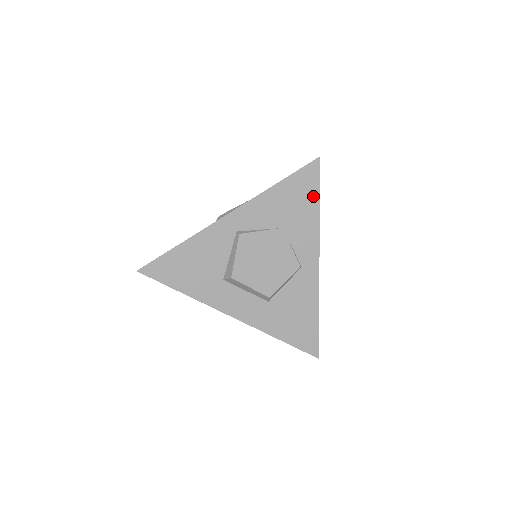
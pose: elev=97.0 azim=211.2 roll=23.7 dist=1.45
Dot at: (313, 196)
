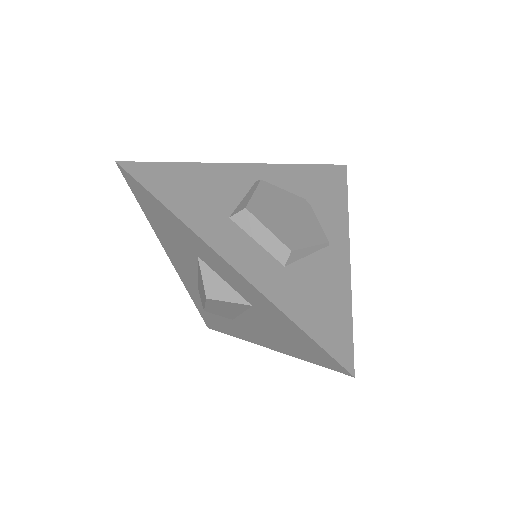
Dot at: (341, 189)
